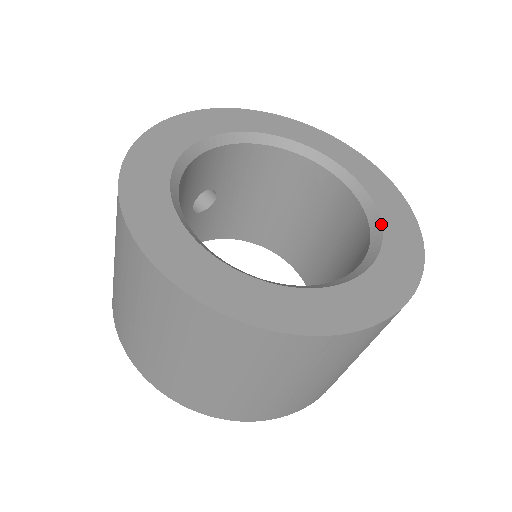
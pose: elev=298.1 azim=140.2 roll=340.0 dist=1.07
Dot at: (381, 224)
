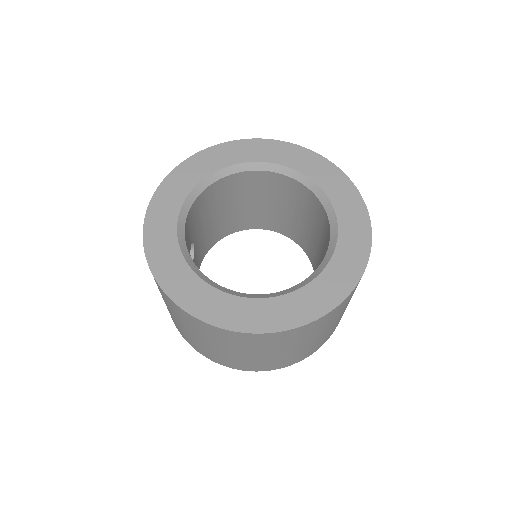
Dot at: (312, 181)
